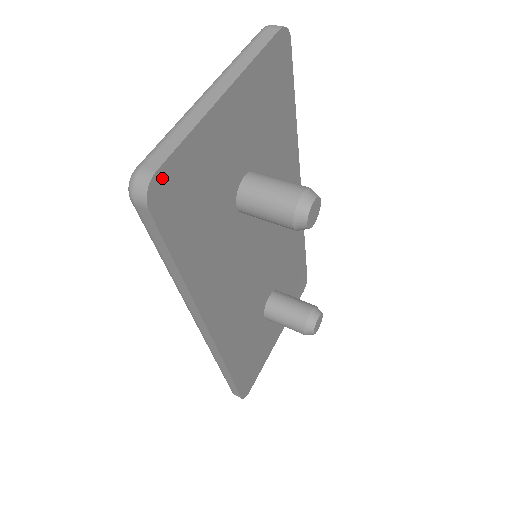
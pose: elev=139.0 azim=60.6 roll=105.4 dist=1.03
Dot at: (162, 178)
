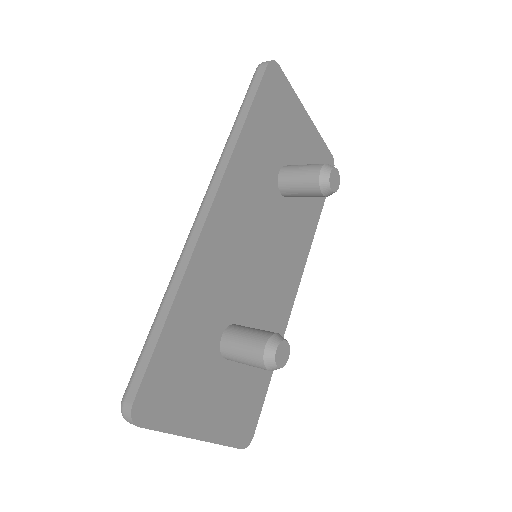
Dot at: (278, 72)
